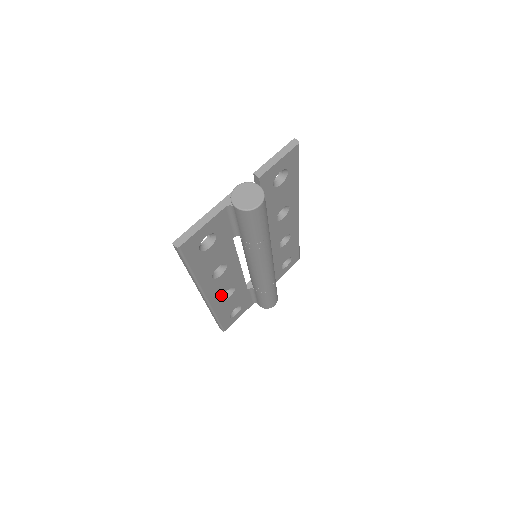
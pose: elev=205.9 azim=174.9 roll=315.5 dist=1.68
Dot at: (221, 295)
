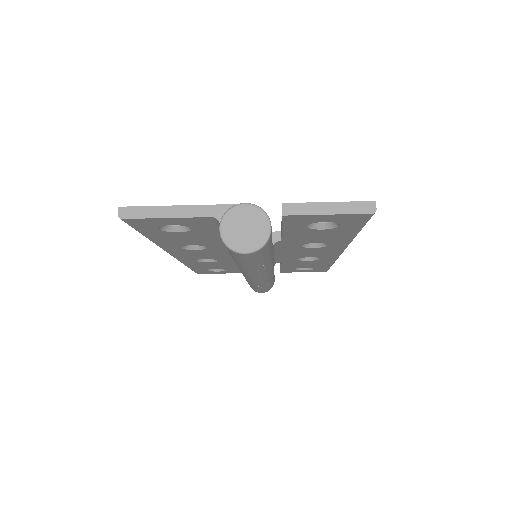
Dot at: (195, 258)
